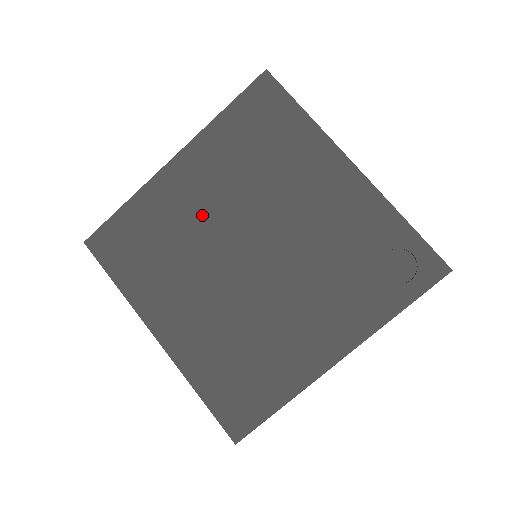
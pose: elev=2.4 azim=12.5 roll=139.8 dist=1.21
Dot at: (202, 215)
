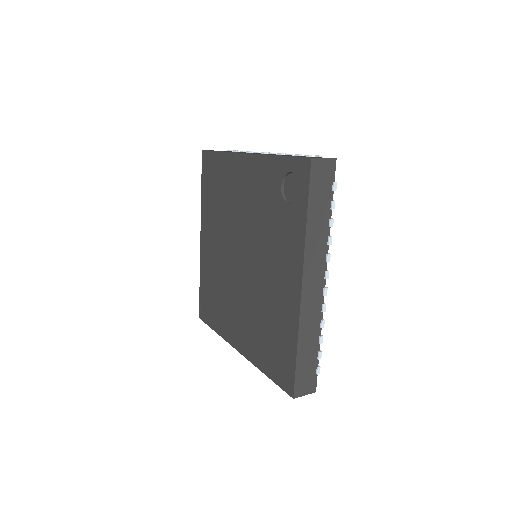
Dot at: (219, 256)
